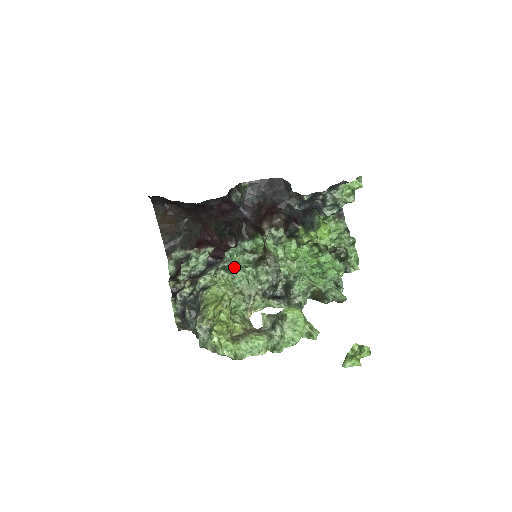
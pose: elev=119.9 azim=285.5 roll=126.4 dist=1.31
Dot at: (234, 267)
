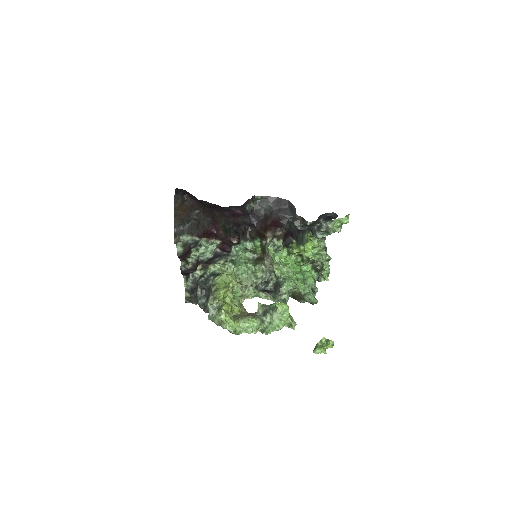
Dot at: (239, 262)
